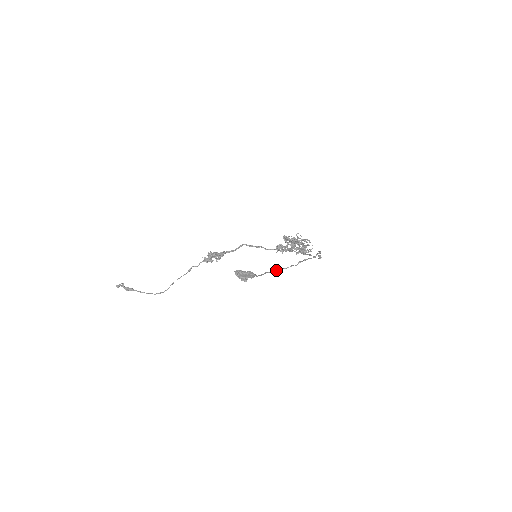
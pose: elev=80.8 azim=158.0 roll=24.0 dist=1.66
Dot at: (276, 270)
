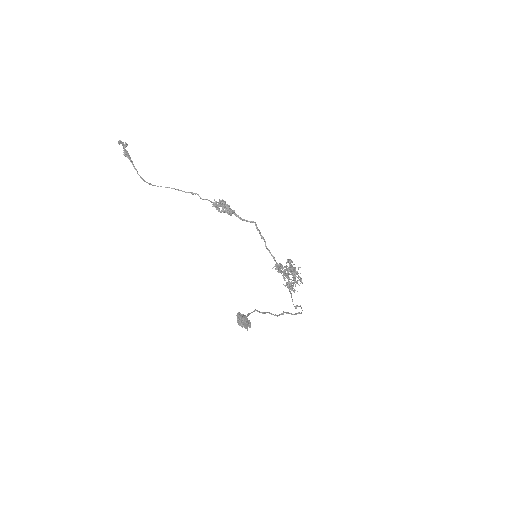
Dot at: (264, 313)
